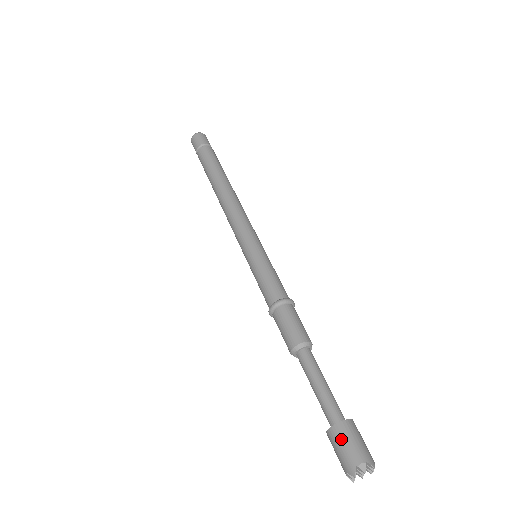
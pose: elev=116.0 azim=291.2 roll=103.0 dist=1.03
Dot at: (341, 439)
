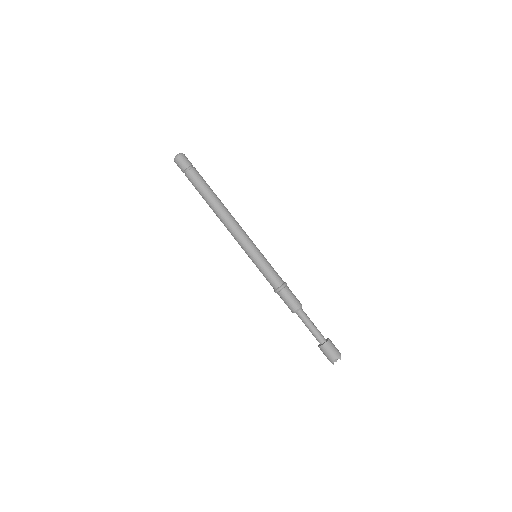
Dot at: (325, 352)
